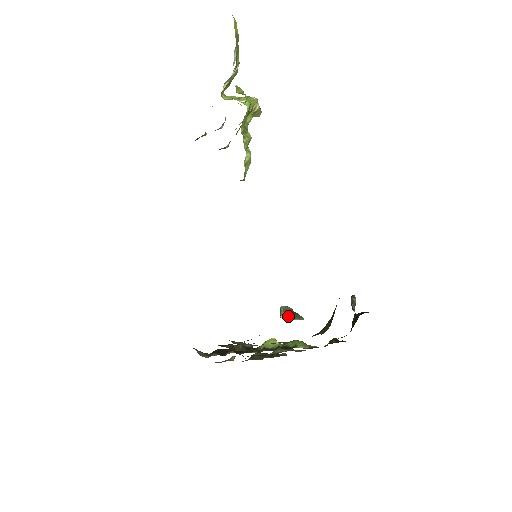
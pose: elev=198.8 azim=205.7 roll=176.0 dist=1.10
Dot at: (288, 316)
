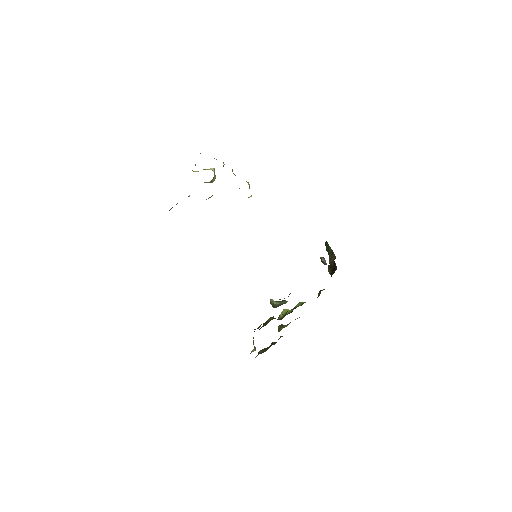
Dot at: (278, 302)
